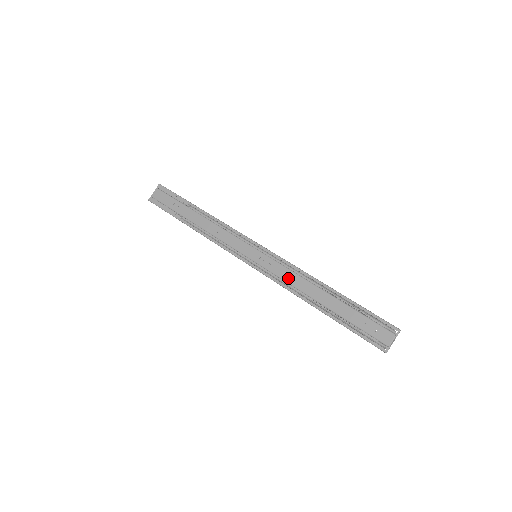
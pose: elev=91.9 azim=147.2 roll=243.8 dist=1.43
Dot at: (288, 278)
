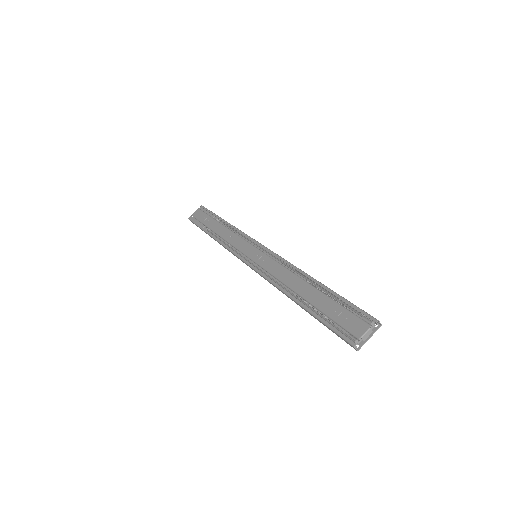
Dot at: (276, 272)
